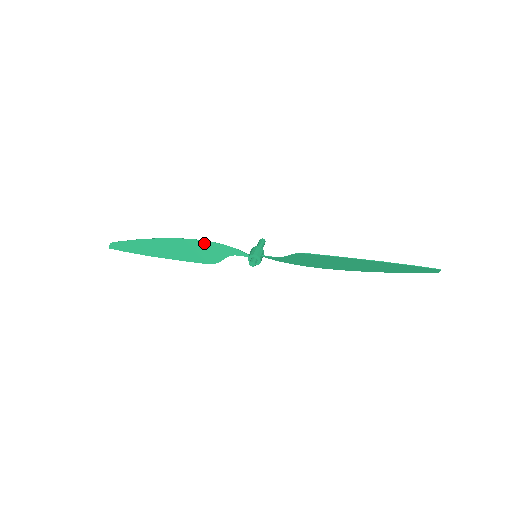
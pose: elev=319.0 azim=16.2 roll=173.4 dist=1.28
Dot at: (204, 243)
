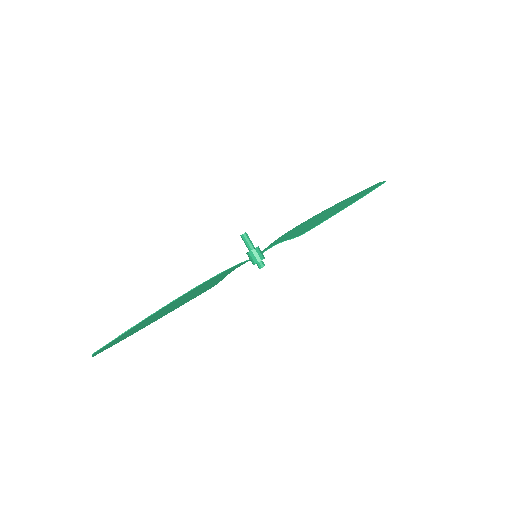
Dot at: (208, 282)
